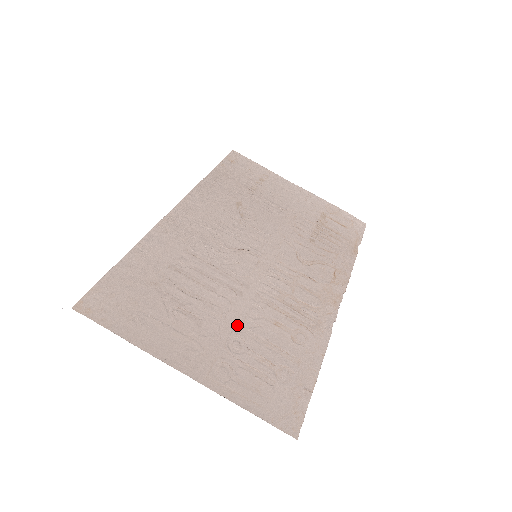
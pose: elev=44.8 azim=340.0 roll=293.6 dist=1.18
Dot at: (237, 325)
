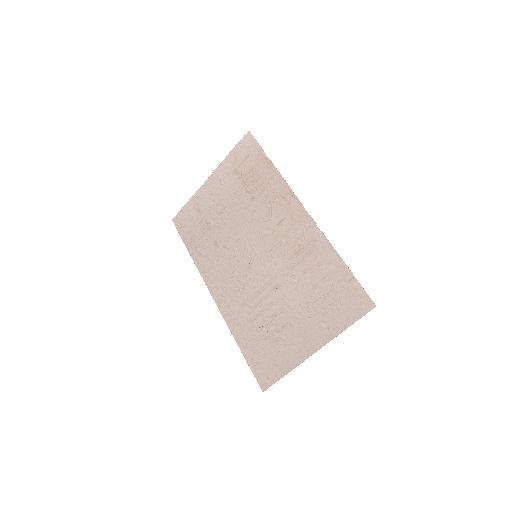
Dot at: (298, 301)
